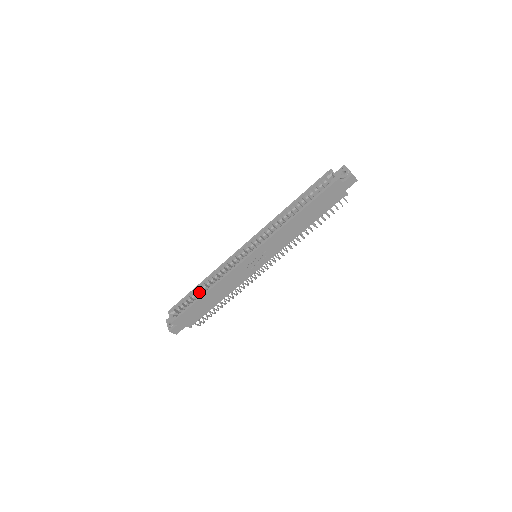
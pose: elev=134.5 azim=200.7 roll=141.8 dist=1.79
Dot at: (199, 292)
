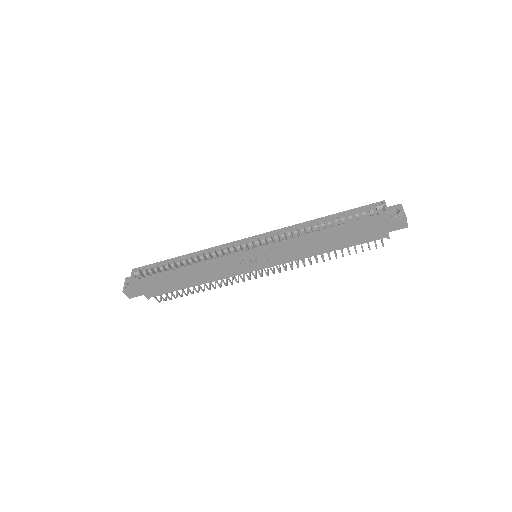
Dot at: (176, 265)
